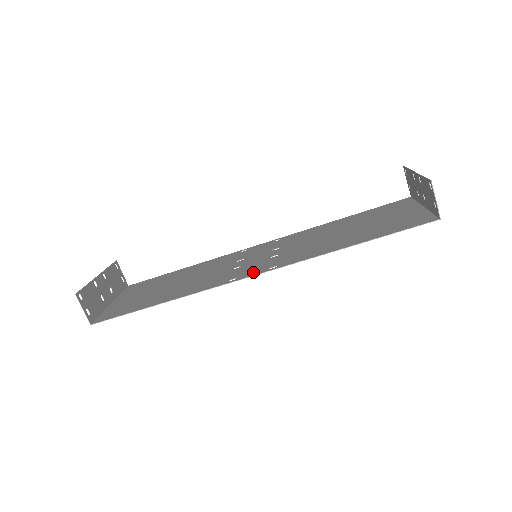
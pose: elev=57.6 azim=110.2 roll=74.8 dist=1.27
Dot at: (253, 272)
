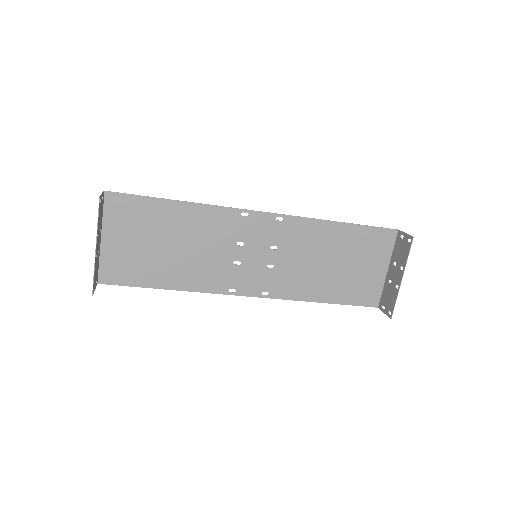
Dot at: (250, 290)
